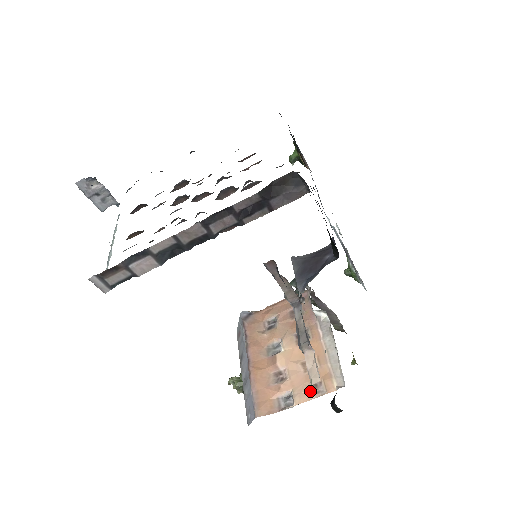
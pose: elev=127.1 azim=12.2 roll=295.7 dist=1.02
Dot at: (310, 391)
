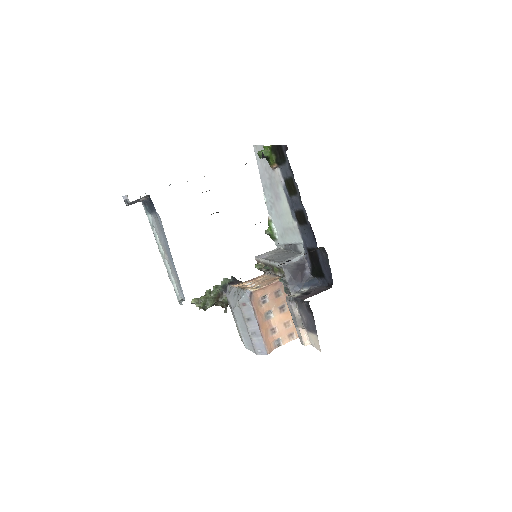
Dot at: (289, 338)
